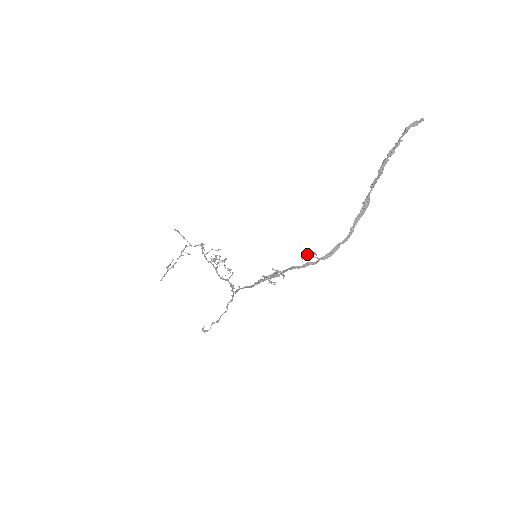
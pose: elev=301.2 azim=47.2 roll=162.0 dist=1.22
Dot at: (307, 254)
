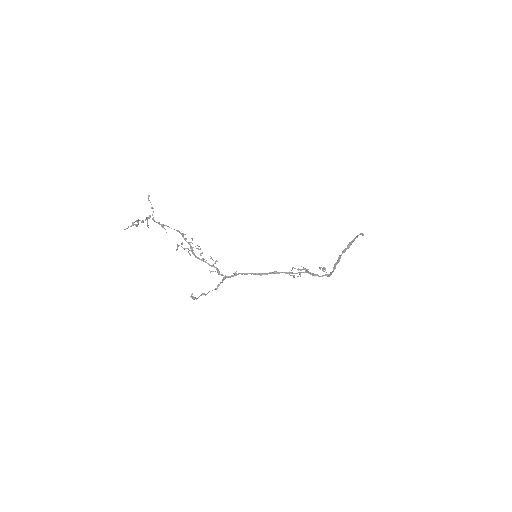
Dot at: (324, 267)
